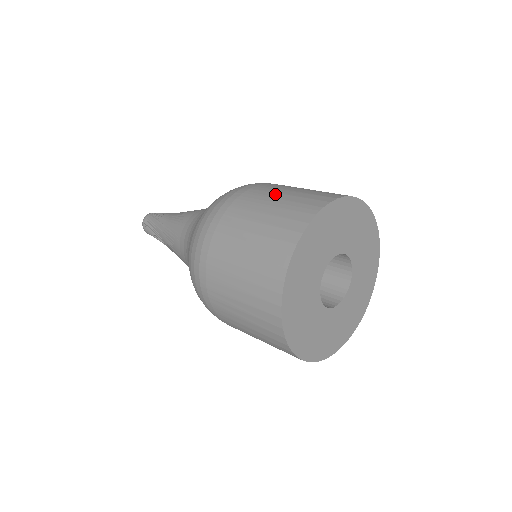
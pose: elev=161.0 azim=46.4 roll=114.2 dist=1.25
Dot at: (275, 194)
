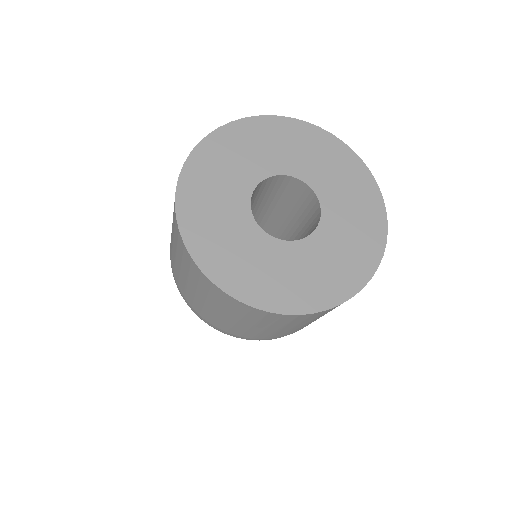
Dot at: occluded
